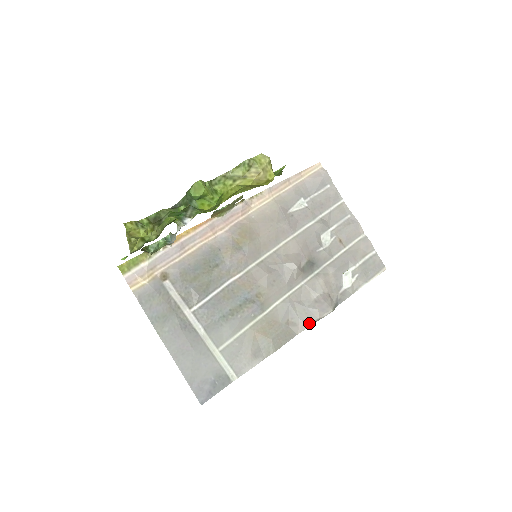
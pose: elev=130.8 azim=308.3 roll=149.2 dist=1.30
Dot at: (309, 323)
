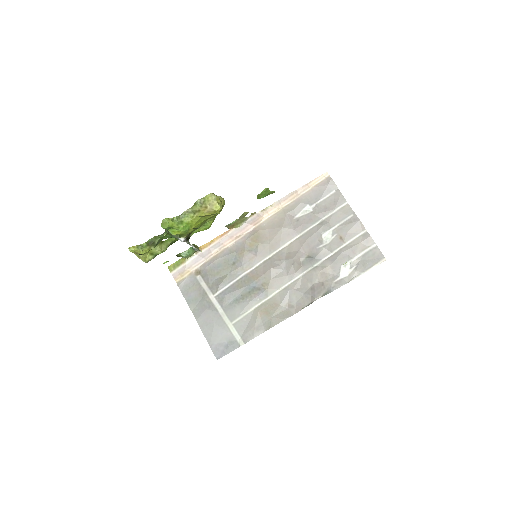
Dot at: (303, 306)
